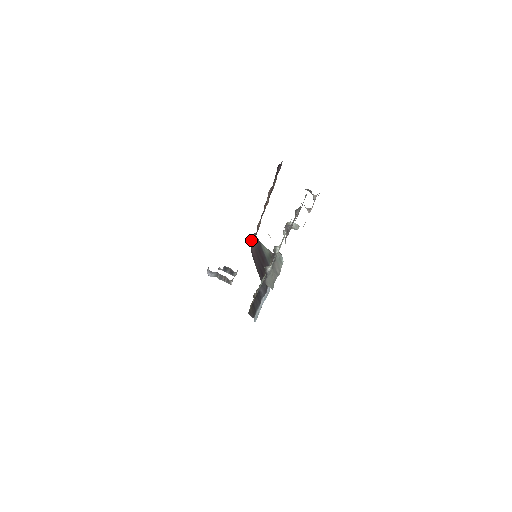
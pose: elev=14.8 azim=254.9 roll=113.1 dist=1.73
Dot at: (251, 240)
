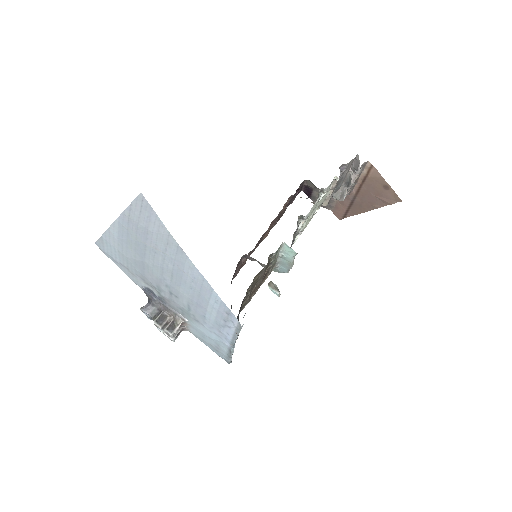
Dot at: (240, 259)
